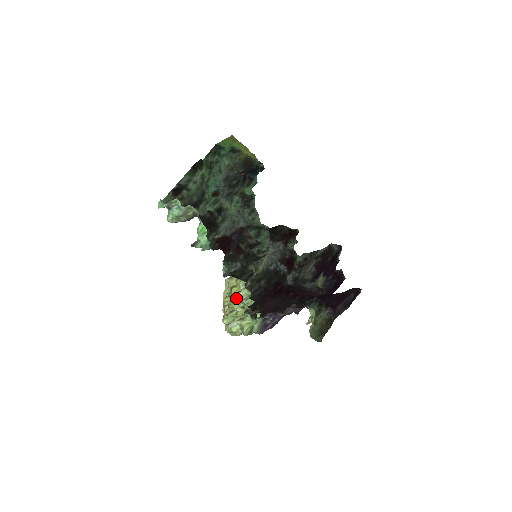
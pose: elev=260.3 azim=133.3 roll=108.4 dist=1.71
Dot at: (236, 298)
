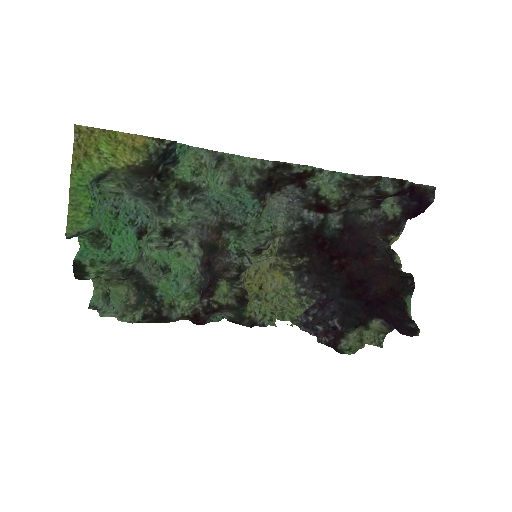
Dot at: occluded
